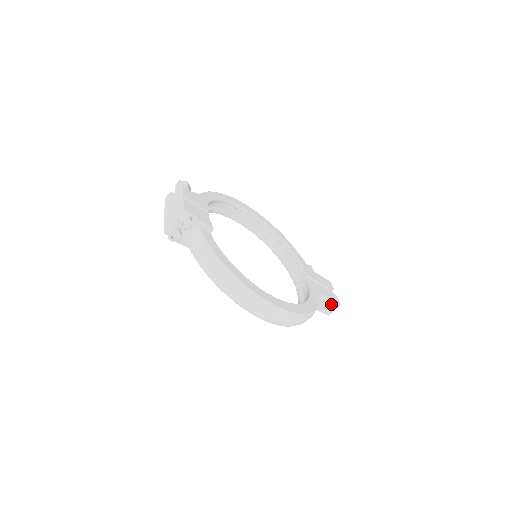
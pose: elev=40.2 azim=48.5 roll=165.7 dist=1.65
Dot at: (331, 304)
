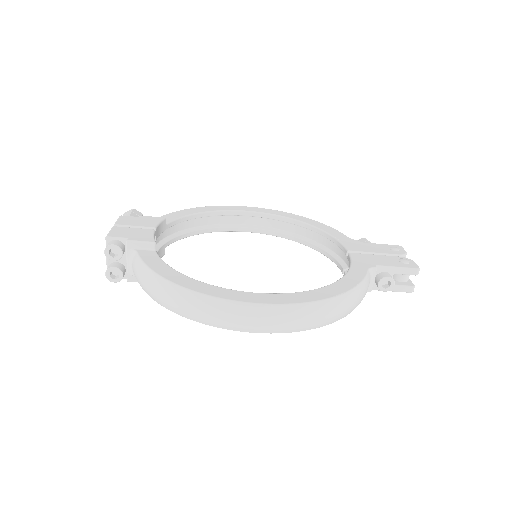
Dot at: (402, 273)
